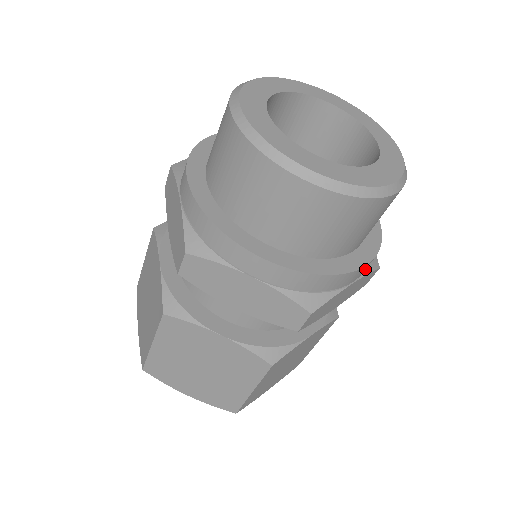
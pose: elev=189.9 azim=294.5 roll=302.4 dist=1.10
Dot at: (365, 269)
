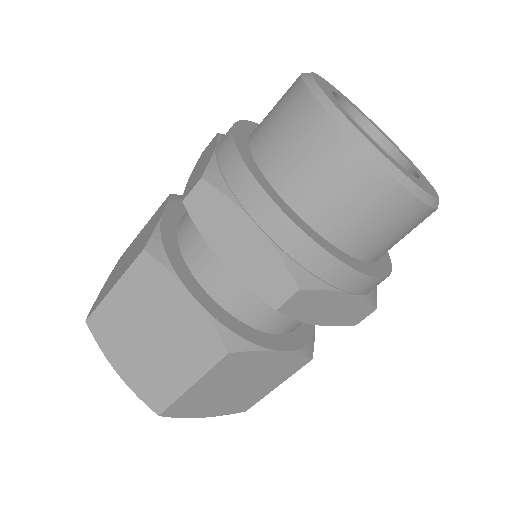
Dot at: occluded
